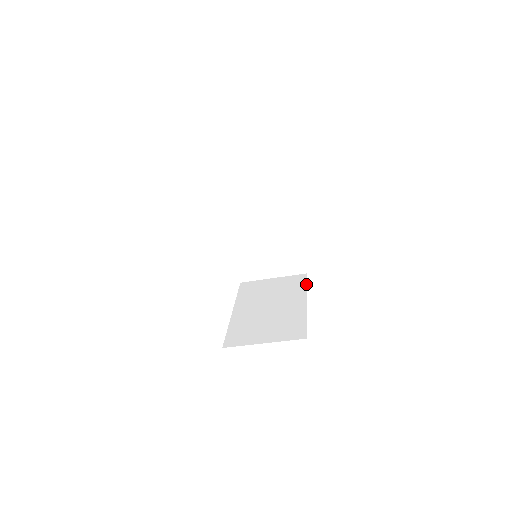
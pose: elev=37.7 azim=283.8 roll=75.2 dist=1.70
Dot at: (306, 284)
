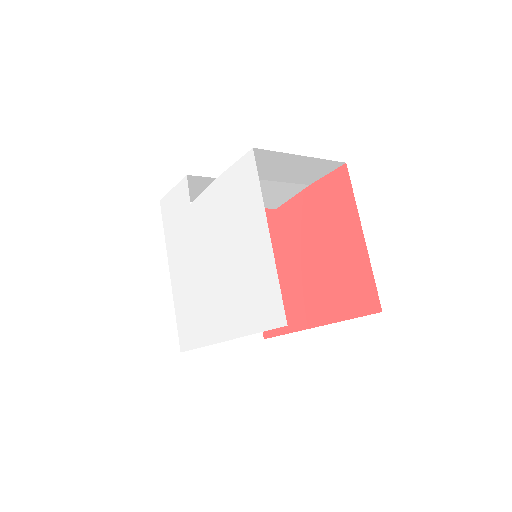
Dot at: occluded
